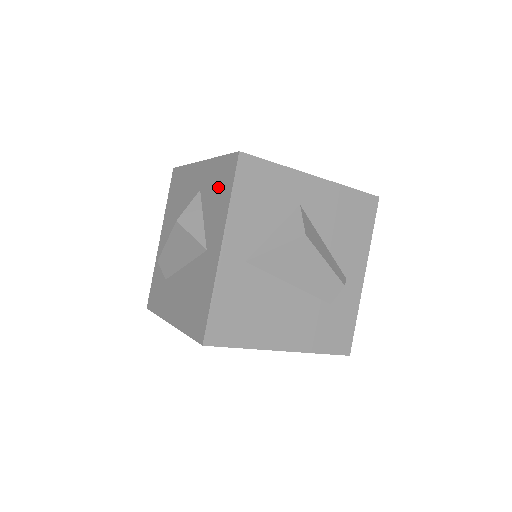
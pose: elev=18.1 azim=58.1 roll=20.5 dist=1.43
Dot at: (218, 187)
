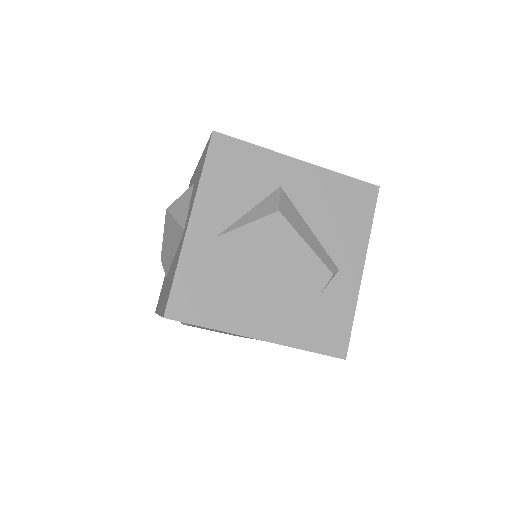
Dot at: (199, 171)
